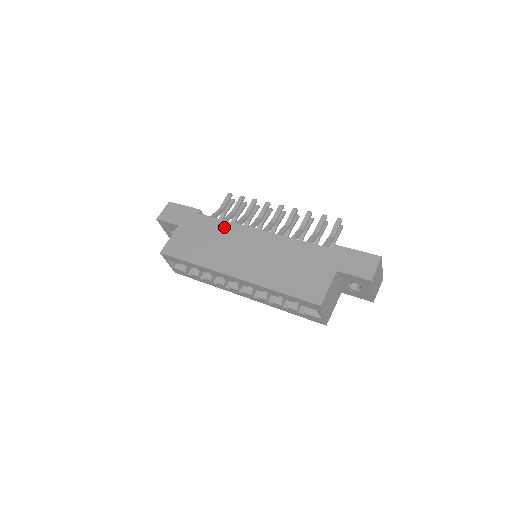
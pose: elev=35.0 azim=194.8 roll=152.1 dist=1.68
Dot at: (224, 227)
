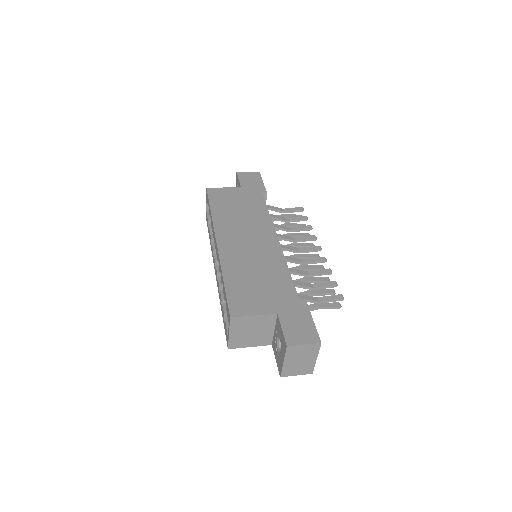
Dot at: (262, 215)
